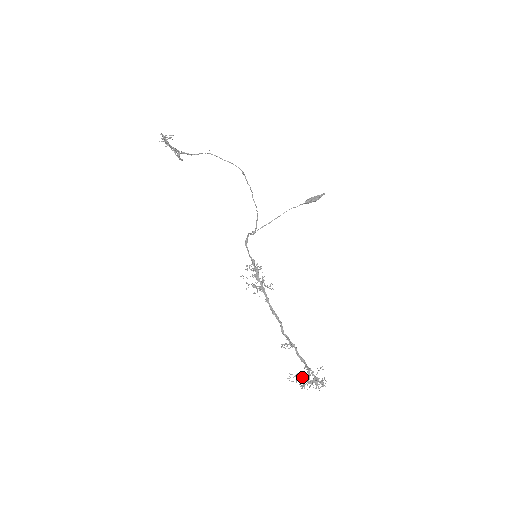
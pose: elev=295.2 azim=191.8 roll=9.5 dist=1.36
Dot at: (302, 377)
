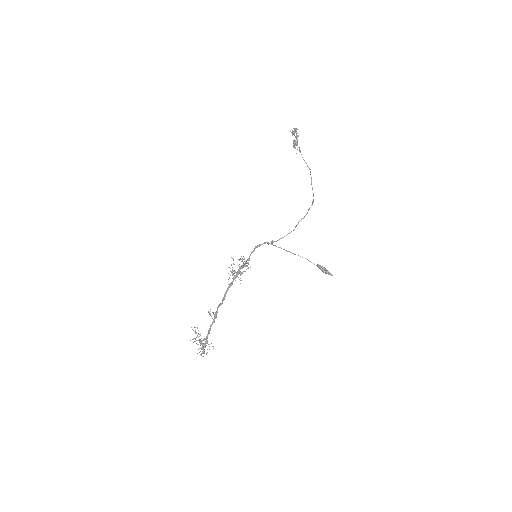
Dot at: occluded
